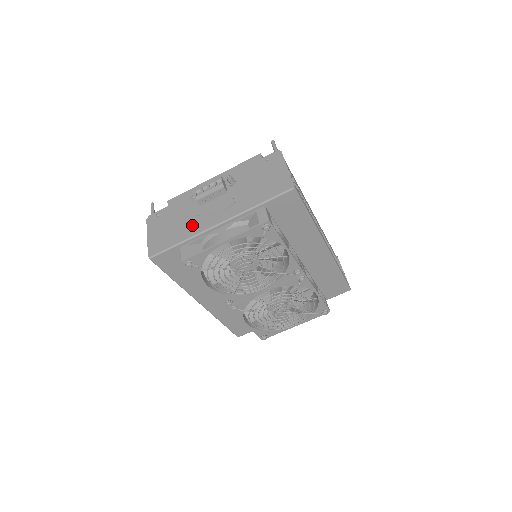
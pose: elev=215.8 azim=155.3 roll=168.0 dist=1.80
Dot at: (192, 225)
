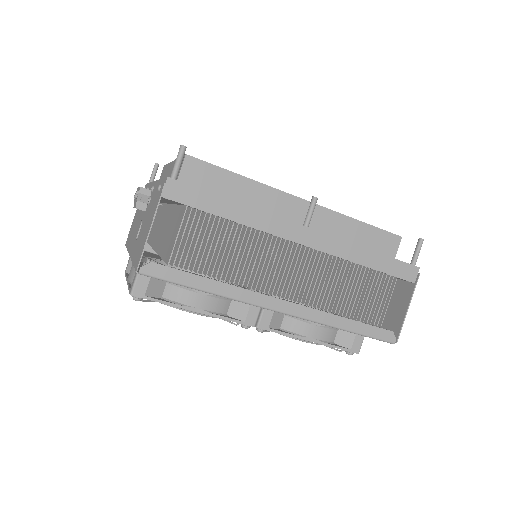
Dot at: occluded
